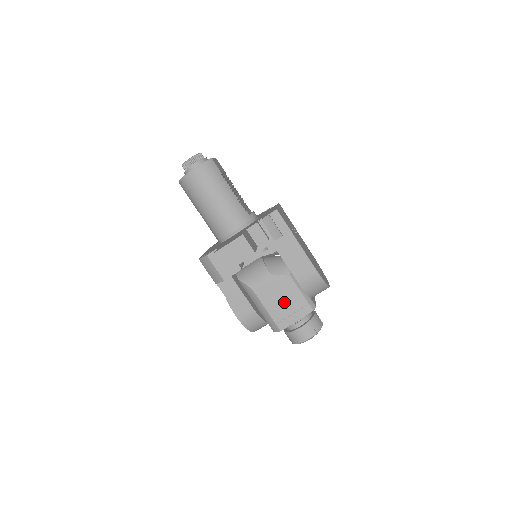
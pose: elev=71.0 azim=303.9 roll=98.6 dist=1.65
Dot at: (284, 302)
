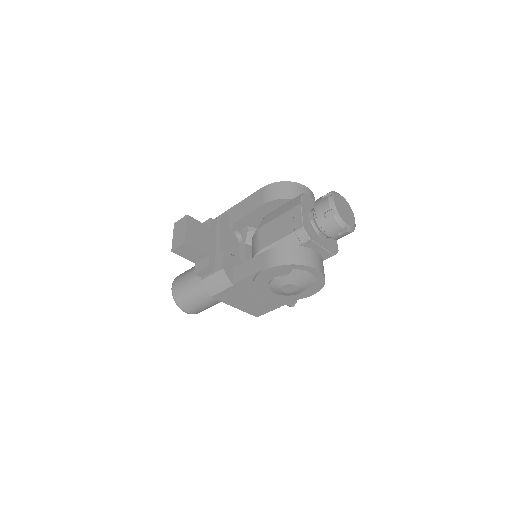
Dot at: (280, 221)
